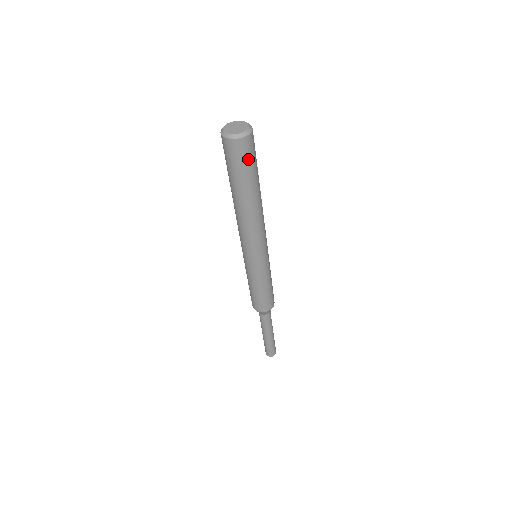
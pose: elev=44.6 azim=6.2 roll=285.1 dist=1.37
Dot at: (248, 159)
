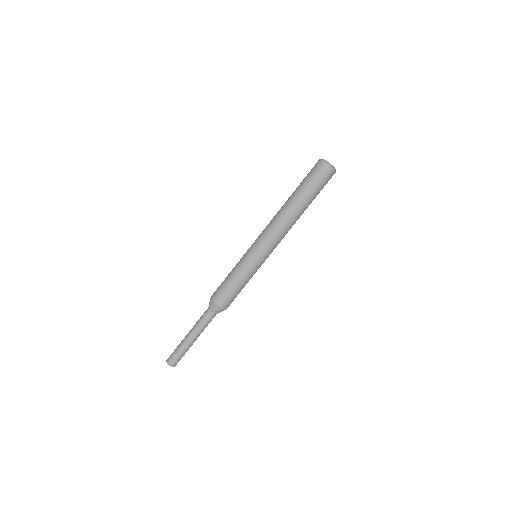
Dot at: (321, 181)
